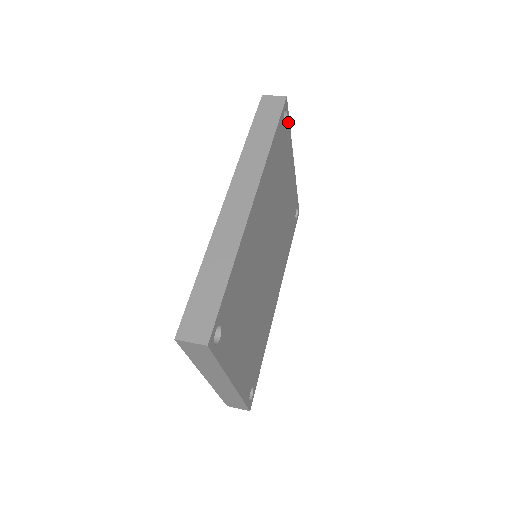
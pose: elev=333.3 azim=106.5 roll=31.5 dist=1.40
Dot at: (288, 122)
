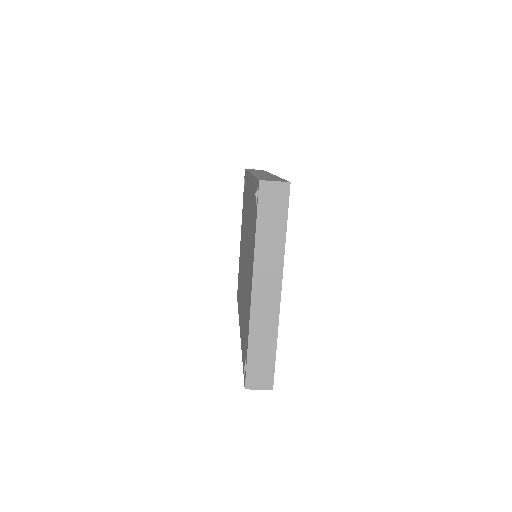
Dot at: occluded
